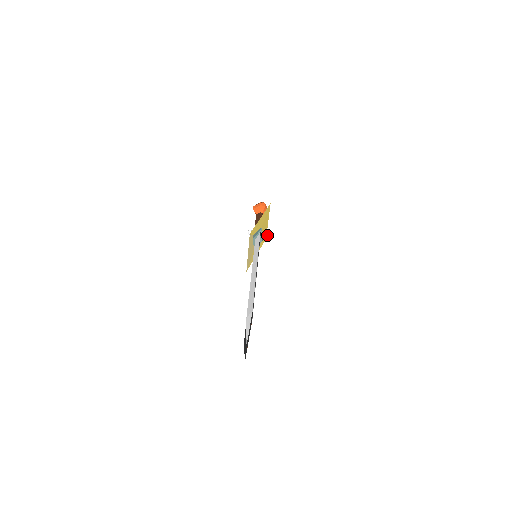
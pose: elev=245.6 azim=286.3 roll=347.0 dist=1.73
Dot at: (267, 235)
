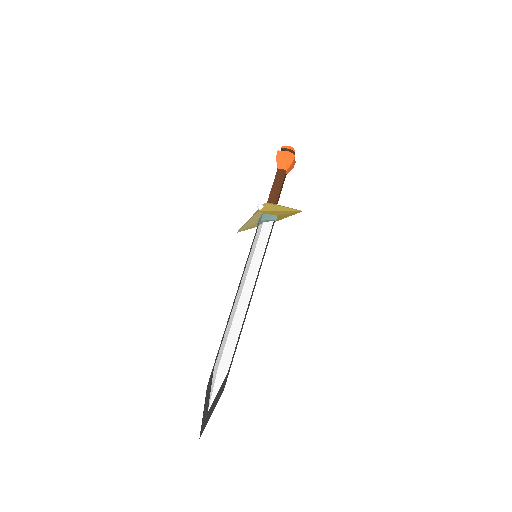
Dot at: occluded
